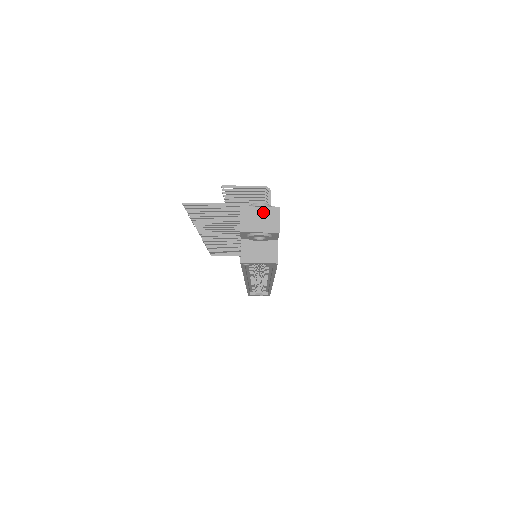
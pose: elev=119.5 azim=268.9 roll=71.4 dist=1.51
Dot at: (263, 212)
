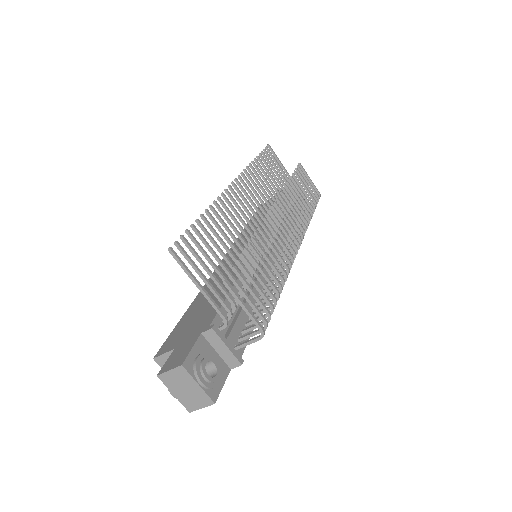
Dot at: (196, 390)
